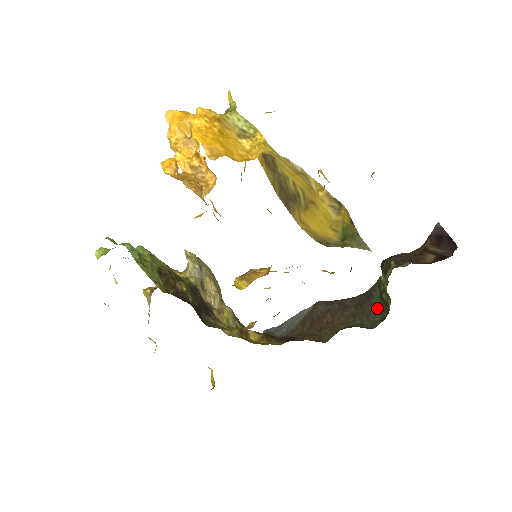
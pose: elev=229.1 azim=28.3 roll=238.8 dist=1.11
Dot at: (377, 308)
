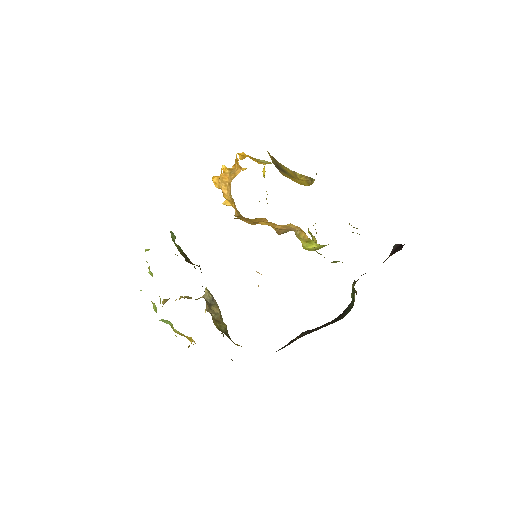
Dot at: occluded
